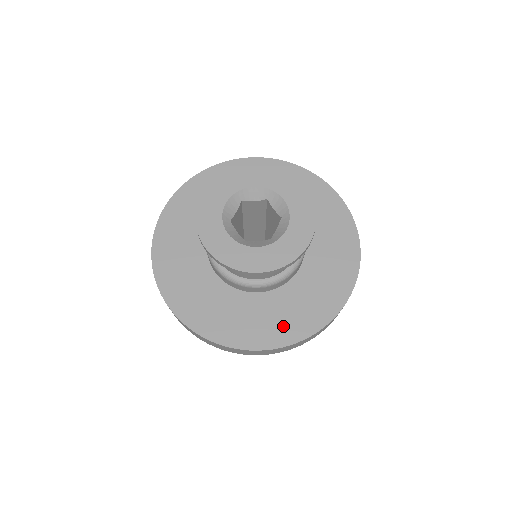
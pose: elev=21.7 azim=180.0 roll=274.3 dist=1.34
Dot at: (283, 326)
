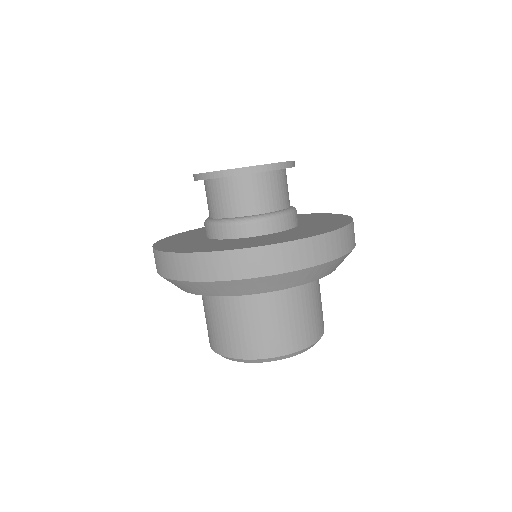
Dot at: (332, 224)
